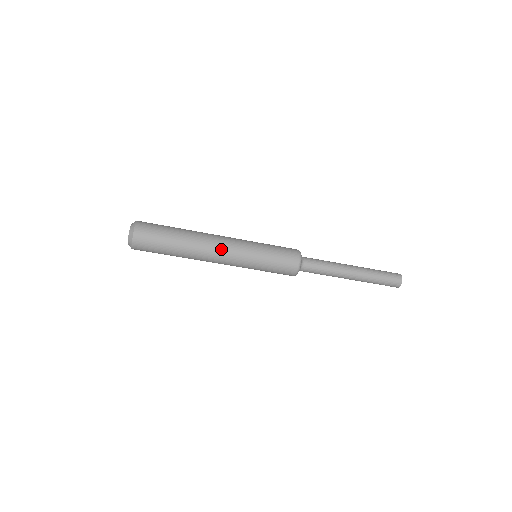
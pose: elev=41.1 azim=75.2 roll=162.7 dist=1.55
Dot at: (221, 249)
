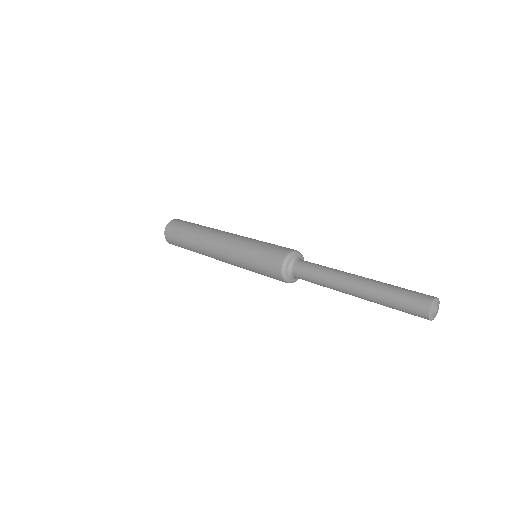
Dot at: (216, 252)
